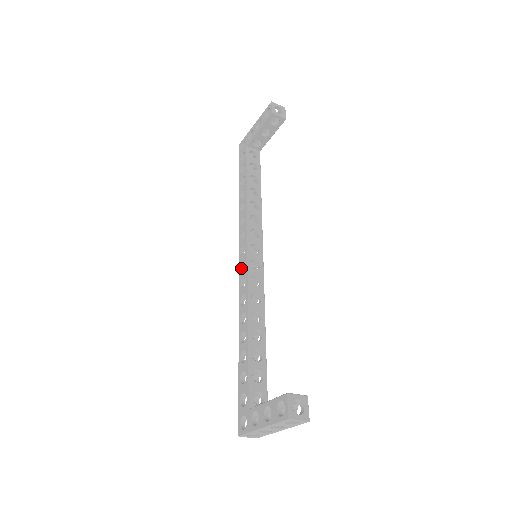
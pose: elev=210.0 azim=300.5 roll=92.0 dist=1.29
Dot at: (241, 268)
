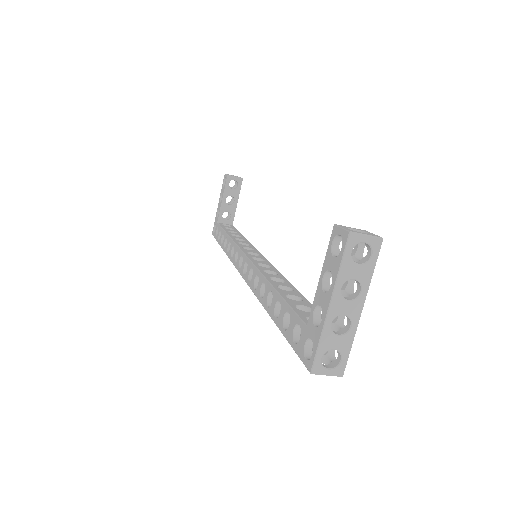
Dot at: (244, 274)
